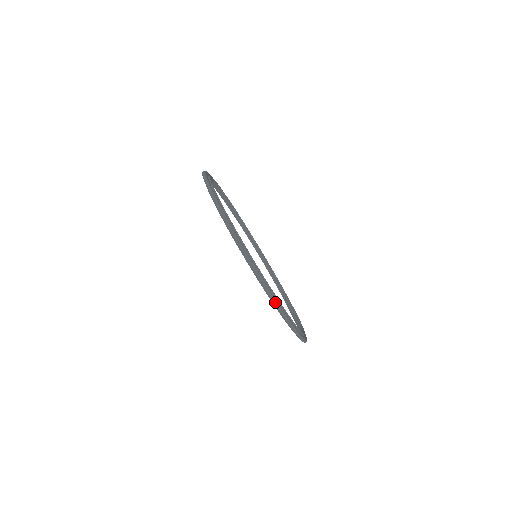
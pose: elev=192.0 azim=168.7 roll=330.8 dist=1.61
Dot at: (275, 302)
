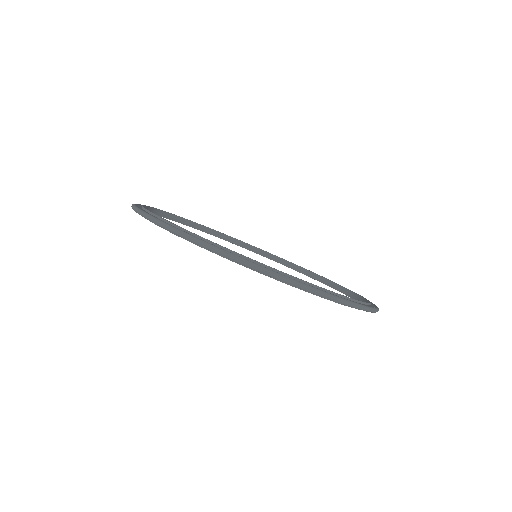
Dot at: occluded
